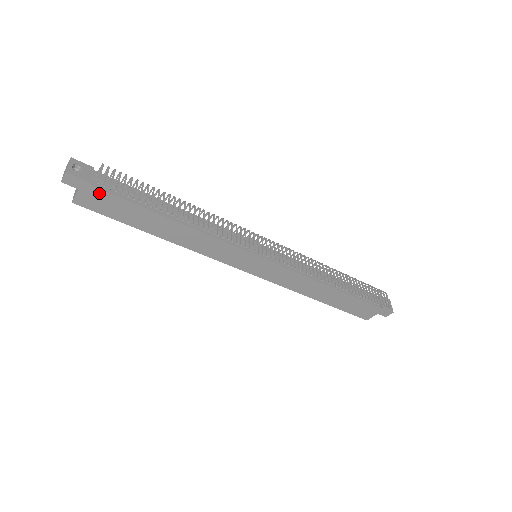
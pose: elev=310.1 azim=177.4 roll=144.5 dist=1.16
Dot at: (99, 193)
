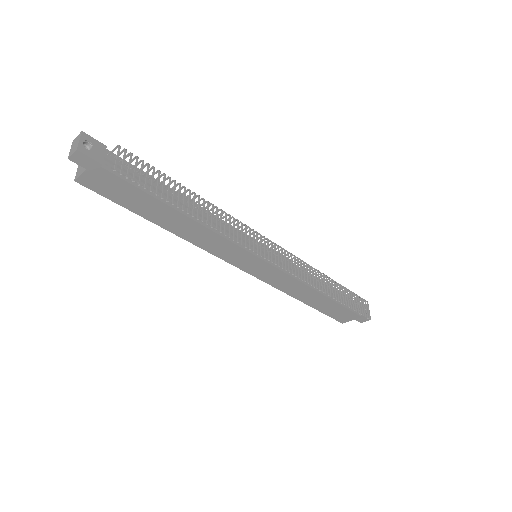
Dot at: (109, 177)
